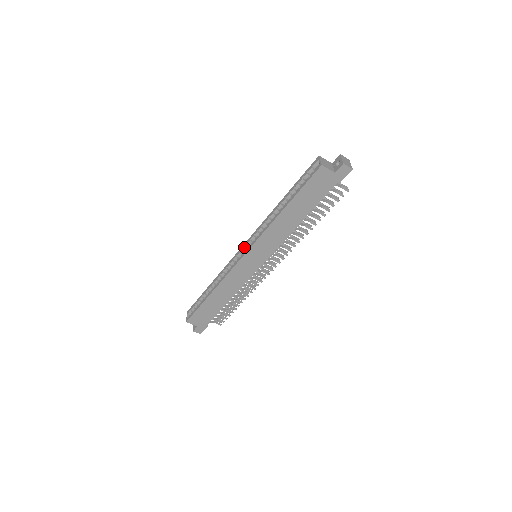
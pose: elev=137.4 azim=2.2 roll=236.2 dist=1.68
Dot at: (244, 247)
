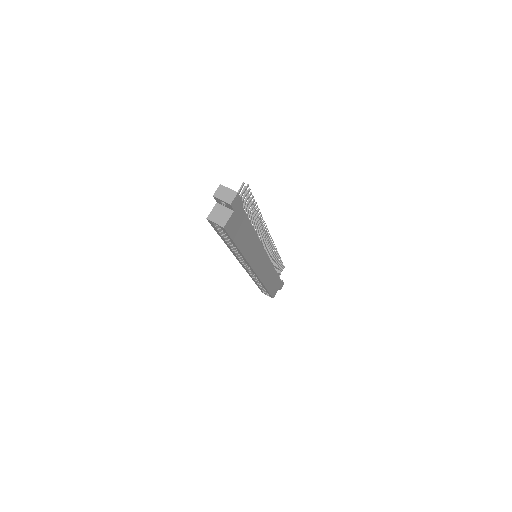
Dot at: (245, 267)
